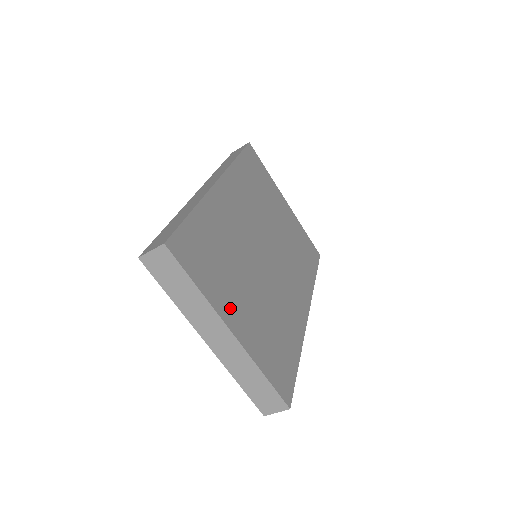
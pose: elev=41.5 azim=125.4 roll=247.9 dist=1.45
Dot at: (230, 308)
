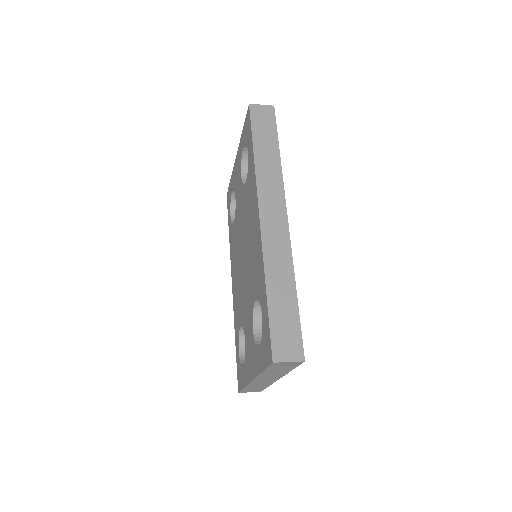
Dot at: occluded
